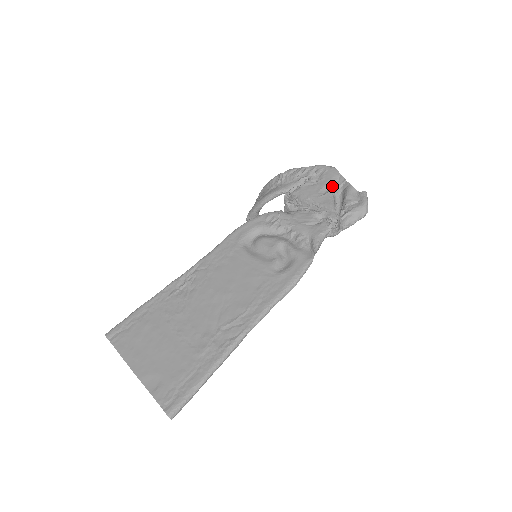
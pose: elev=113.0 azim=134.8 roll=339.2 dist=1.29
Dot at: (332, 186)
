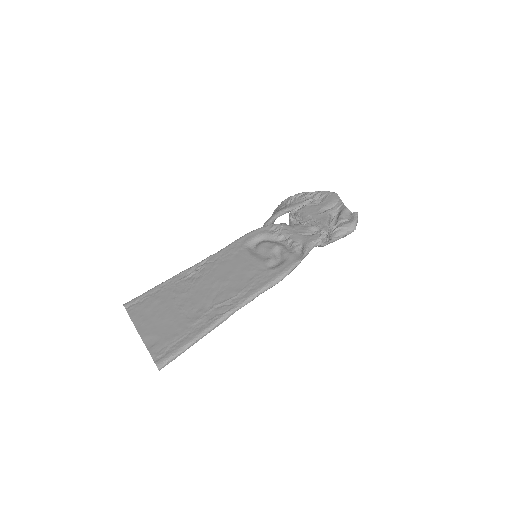
Dot at: (331, 207)
